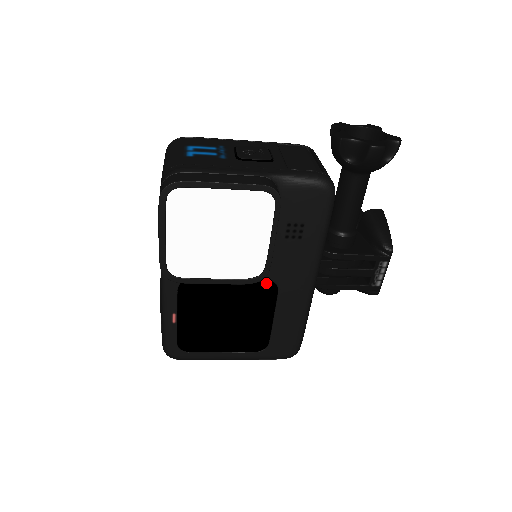
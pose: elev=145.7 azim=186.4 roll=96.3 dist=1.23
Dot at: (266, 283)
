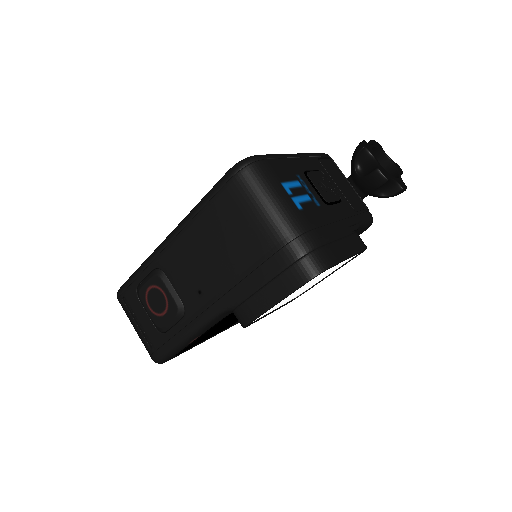
Dot at: occluded
